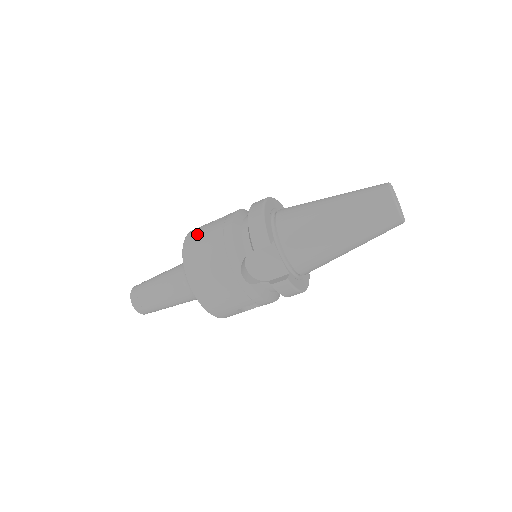
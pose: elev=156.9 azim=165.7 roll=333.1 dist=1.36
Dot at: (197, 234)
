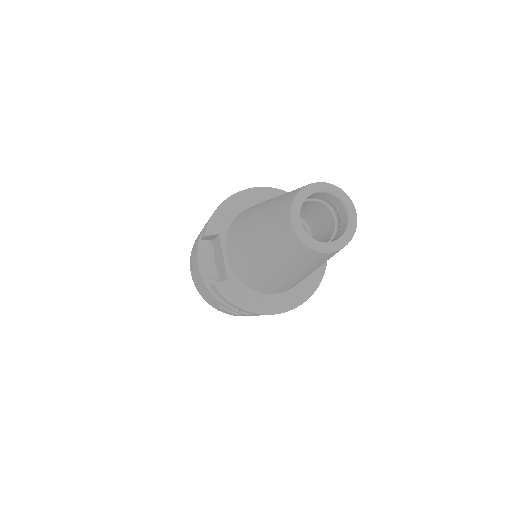
Dot at: occluded
